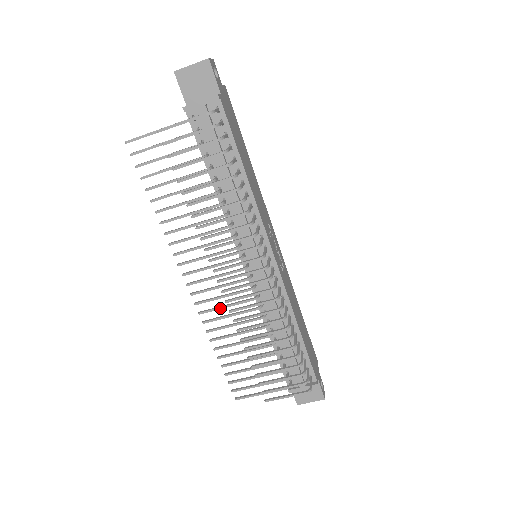
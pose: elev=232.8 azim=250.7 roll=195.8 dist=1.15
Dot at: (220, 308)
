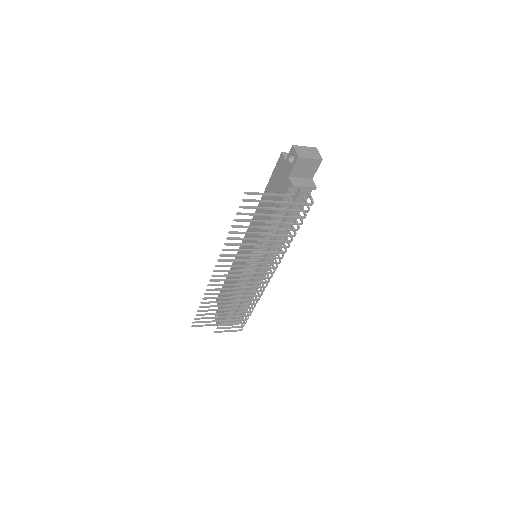
Dot at: (224, 285)
